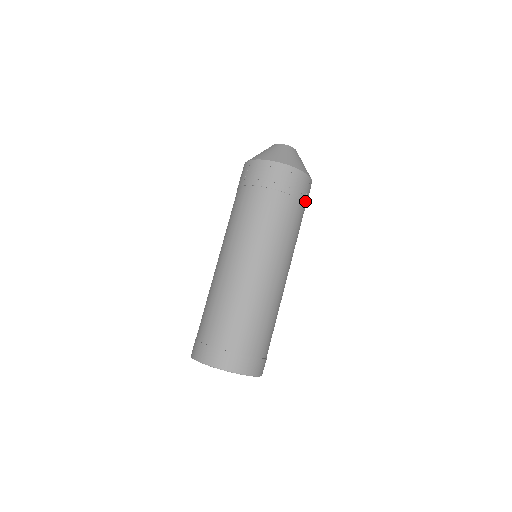
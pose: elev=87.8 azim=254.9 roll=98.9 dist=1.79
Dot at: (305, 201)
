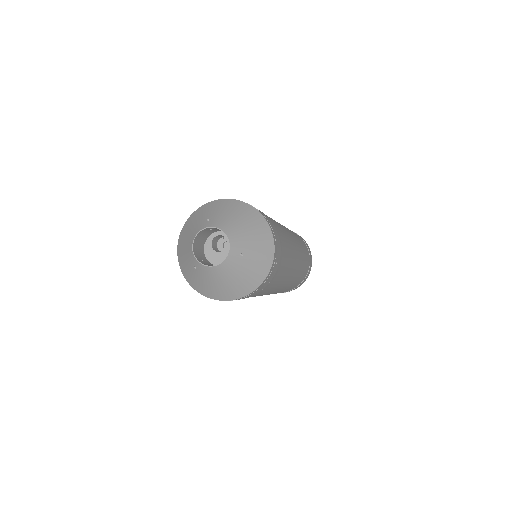
Dot at: (280, 261)
